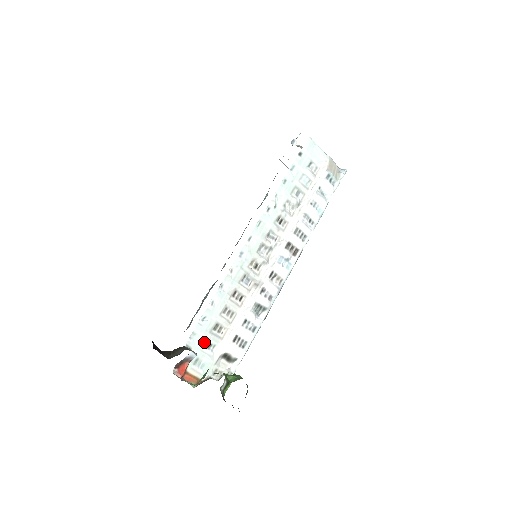
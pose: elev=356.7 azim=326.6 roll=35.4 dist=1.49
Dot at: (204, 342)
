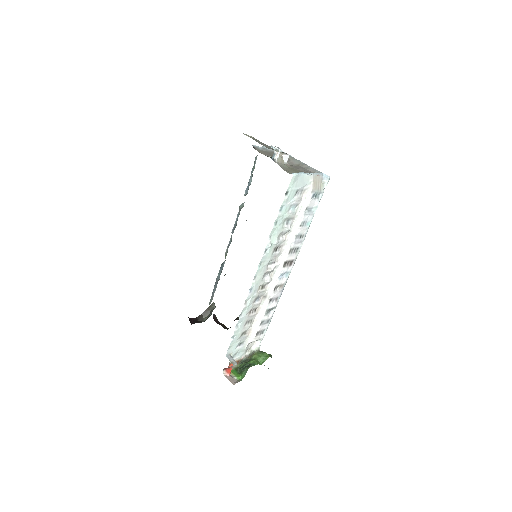
Dot at: (237, 346)
